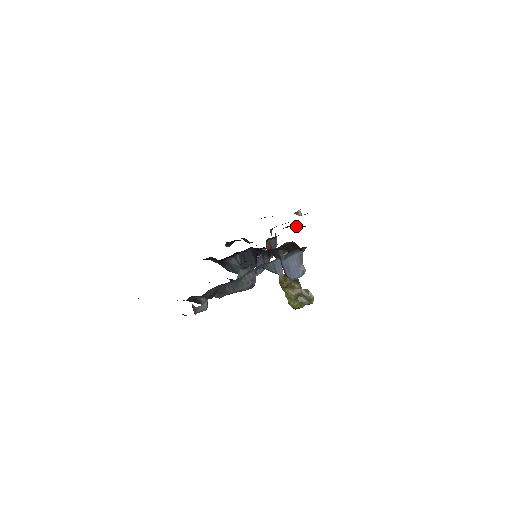
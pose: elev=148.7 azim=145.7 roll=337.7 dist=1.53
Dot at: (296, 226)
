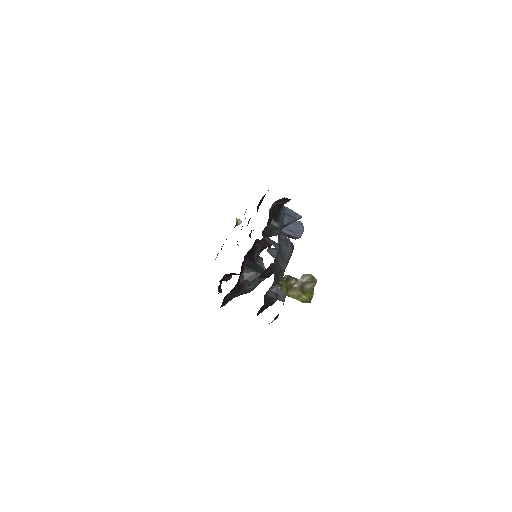
Dot at: occluded
